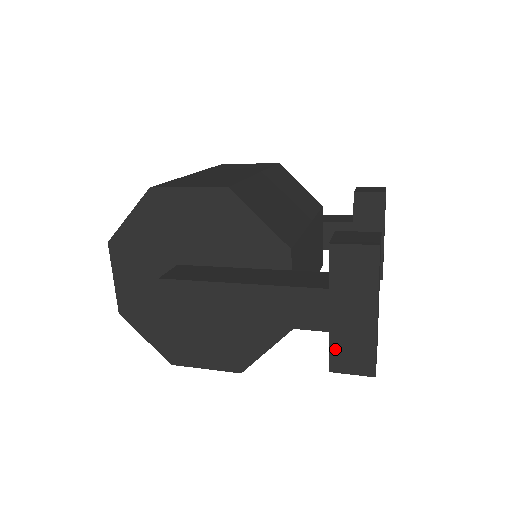
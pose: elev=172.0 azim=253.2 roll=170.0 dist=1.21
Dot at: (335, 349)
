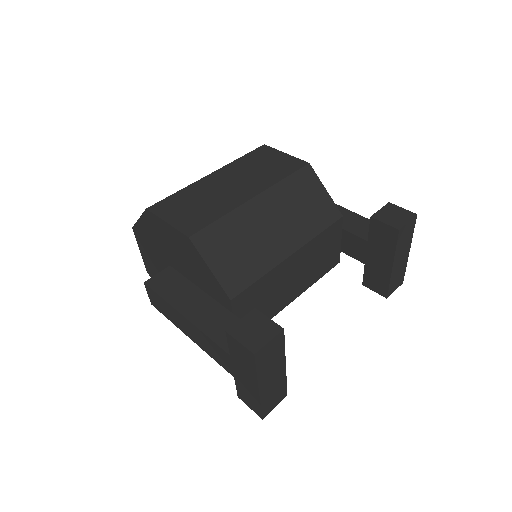
Dot at: (239, 388)
